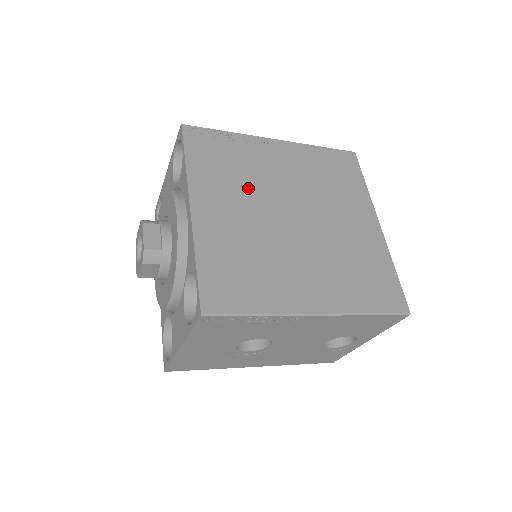
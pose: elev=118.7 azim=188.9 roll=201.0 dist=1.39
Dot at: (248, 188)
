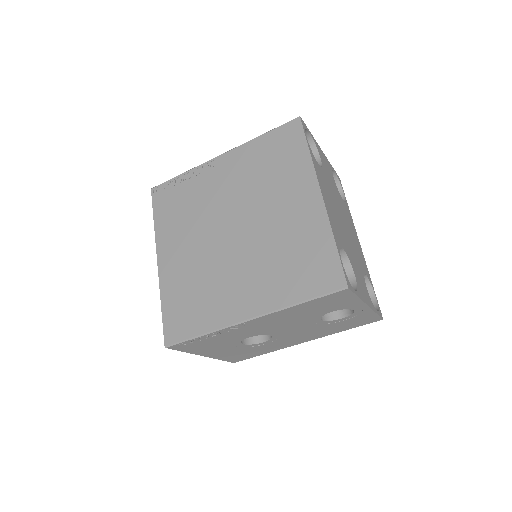
Dot at: (197, 221)
